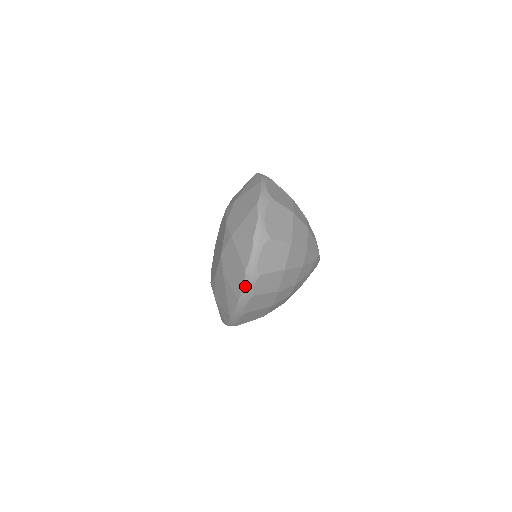
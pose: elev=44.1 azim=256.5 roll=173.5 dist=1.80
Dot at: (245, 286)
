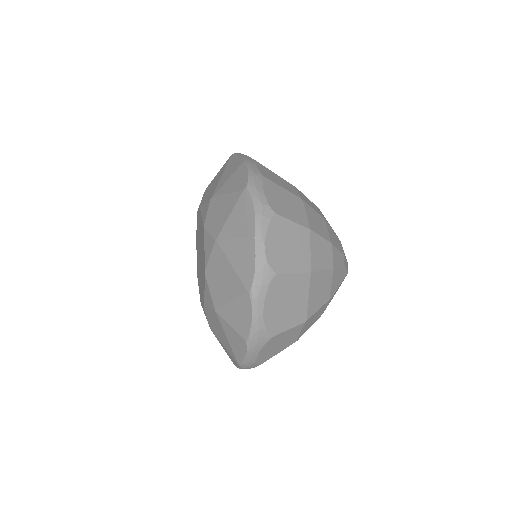
Dot at: occluded
